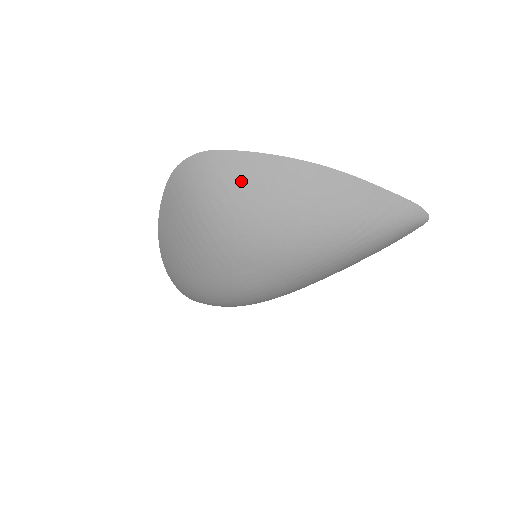
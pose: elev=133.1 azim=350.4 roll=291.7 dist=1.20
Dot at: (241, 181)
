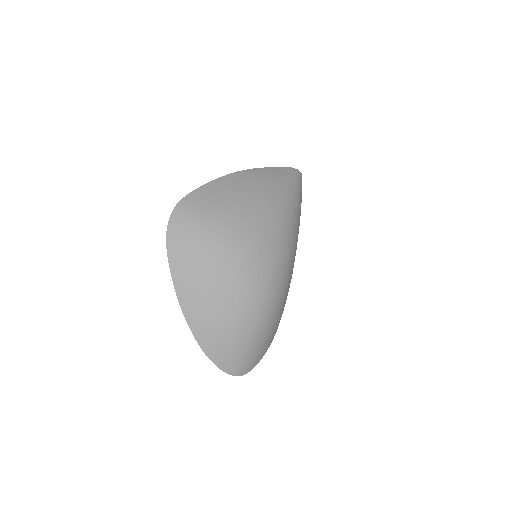
Dot at: (213, 200)
